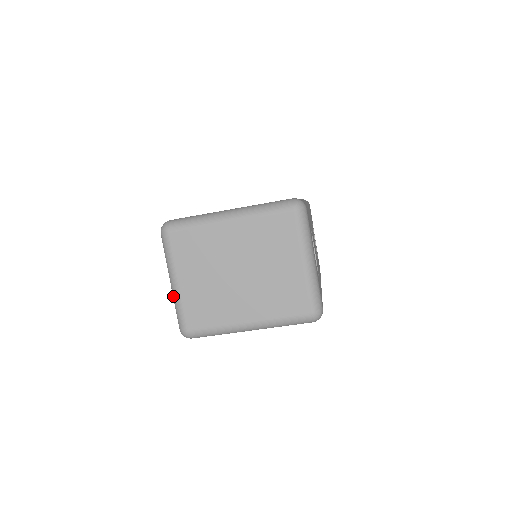
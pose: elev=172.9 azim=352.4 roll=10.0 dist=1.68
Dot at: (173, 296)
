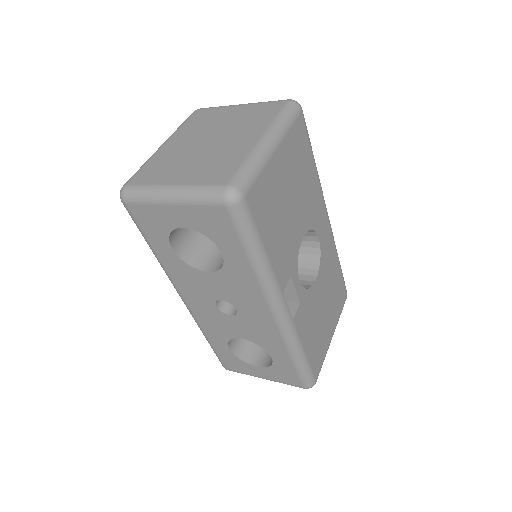
Dot at: (184, 197)
